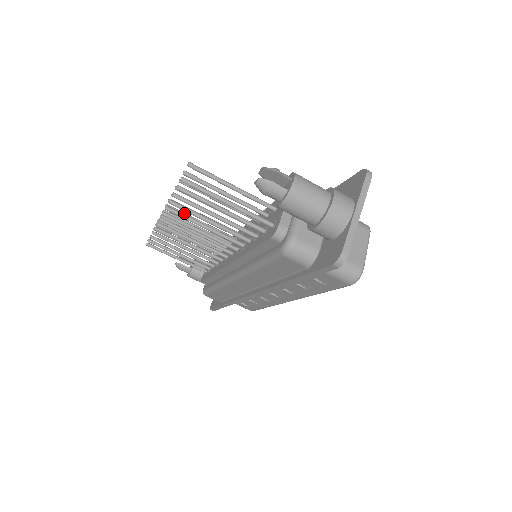
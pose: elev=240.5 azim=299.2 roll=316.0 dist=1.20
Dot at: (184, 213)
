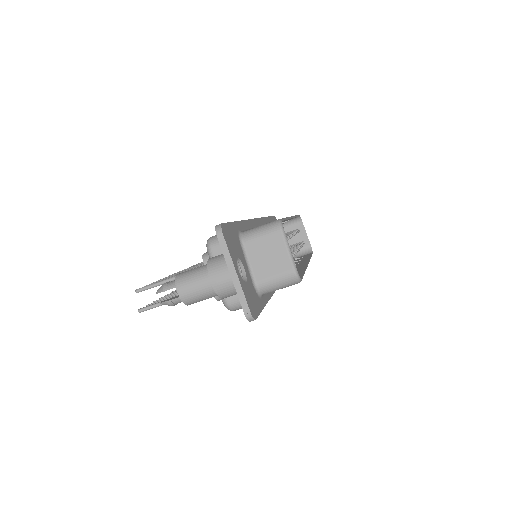
Dot at: occluded
